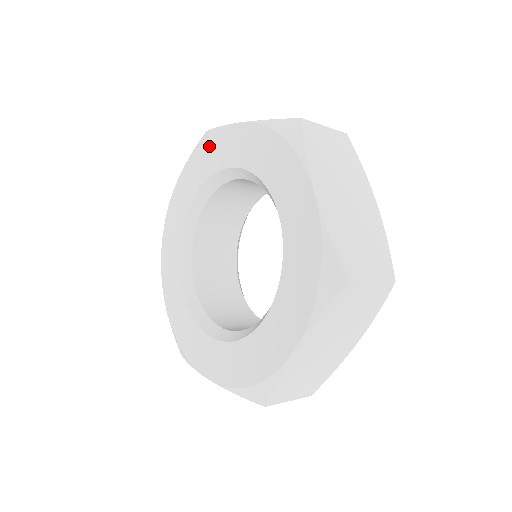
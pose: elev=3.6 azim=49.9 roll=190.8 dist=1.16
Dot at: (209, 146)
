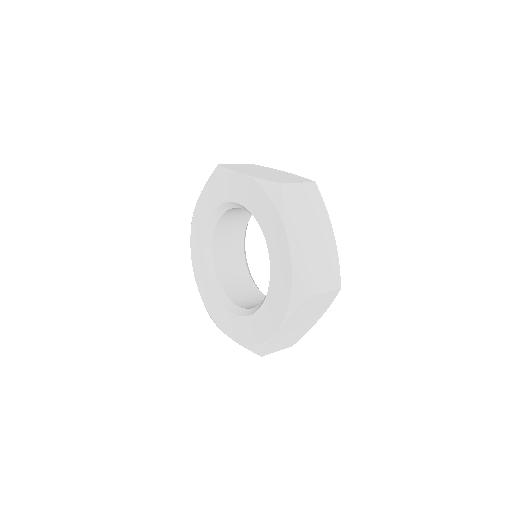
Dot at: (221, 181)
